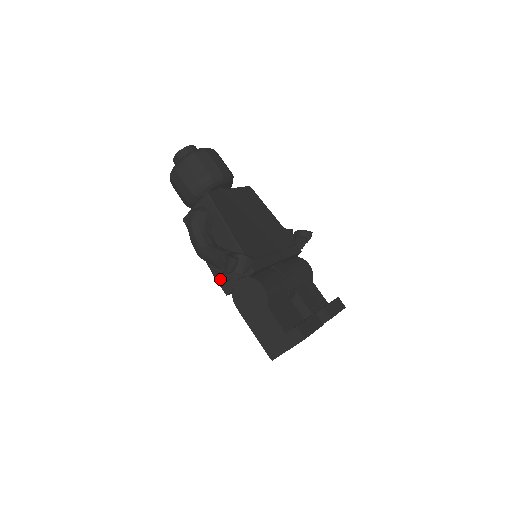
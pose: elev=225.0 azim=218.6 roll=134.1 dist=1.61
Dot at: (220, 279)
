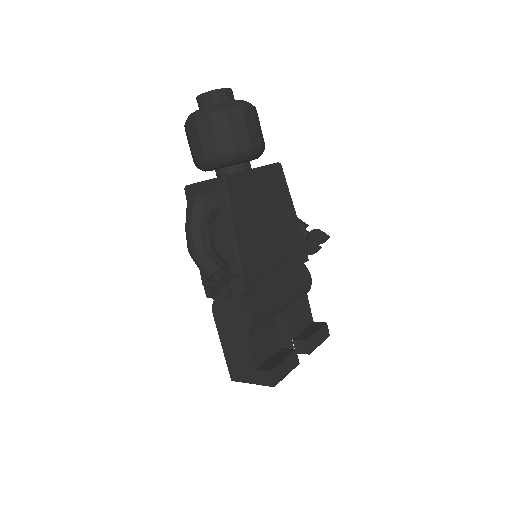
Dot at: (205, 279)
